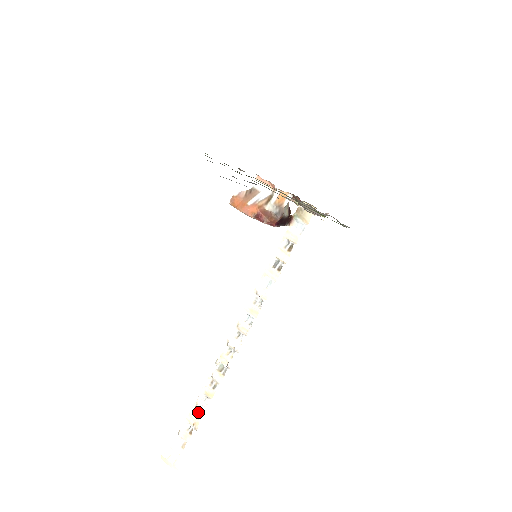
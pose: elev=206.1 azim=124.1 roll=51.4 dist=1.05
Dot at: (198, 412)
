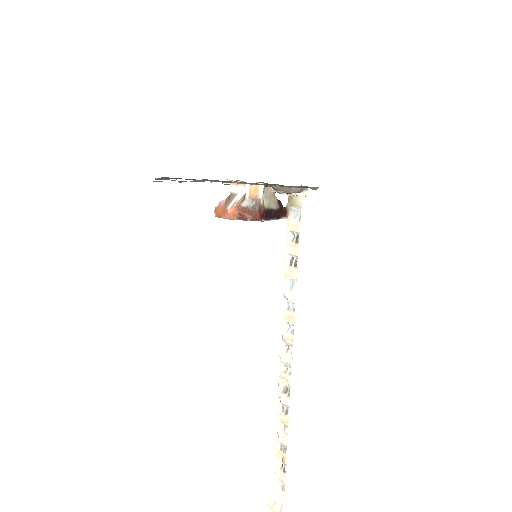
Dot at: (283, 445)
